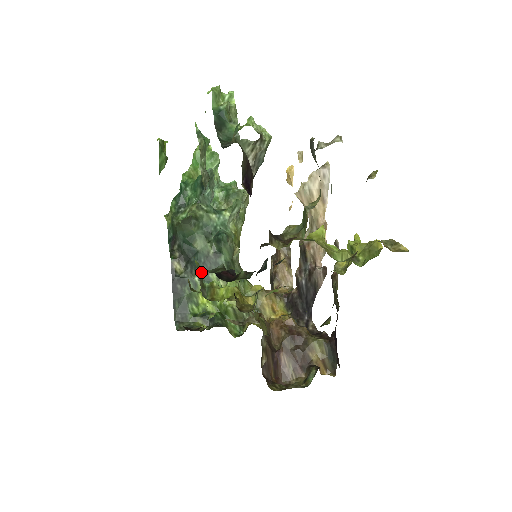
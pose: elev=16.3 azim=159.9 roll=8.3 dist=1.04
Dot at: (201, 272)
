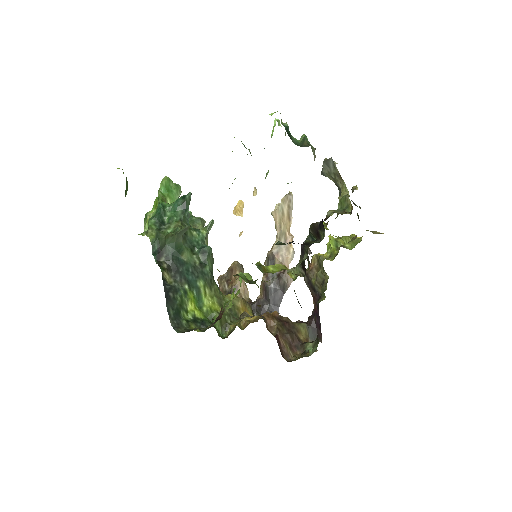
Dot at: occluded
